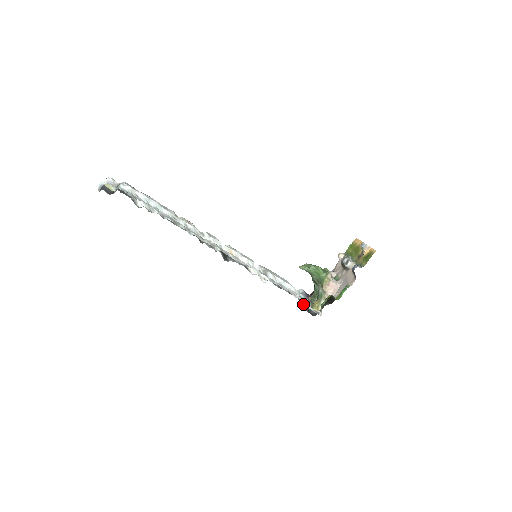
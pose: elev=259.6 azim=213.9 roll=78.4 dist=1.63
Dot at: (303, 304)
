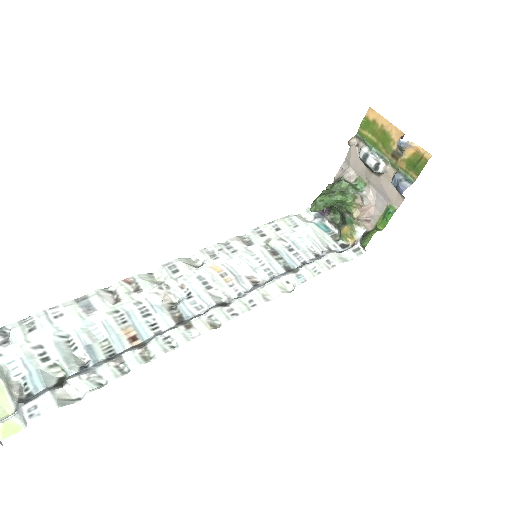
Dot at: occluded
